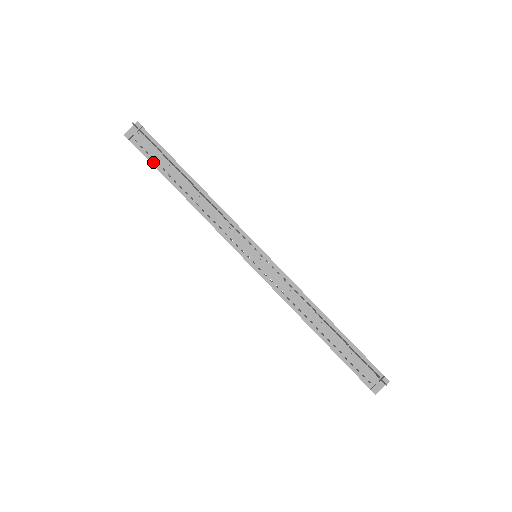
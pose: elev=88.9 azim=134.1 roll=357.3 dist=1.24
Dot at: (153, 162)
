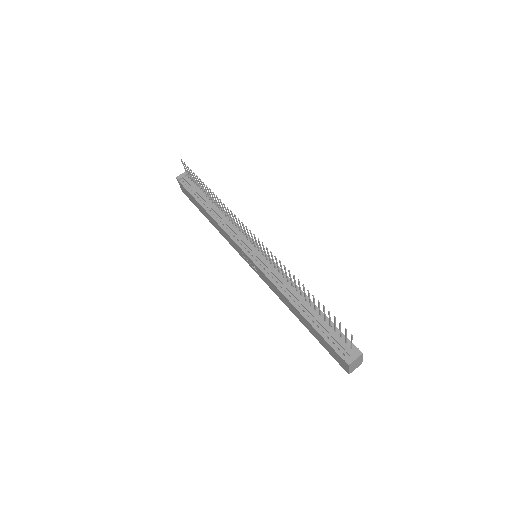
Dot at: (191, 193)
